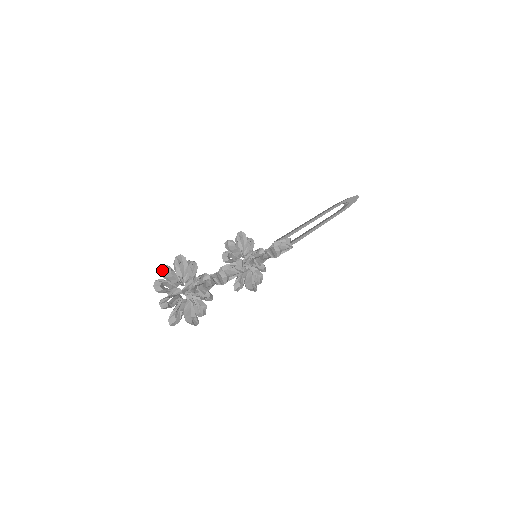
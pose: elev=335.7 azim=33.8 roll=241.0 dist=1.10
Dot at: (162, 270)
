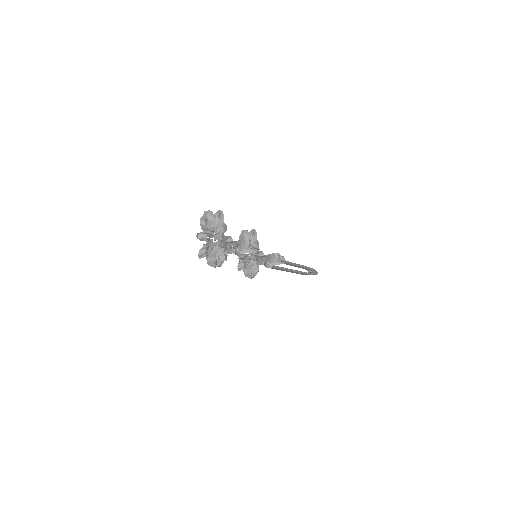
Dot at: (208, 213)
